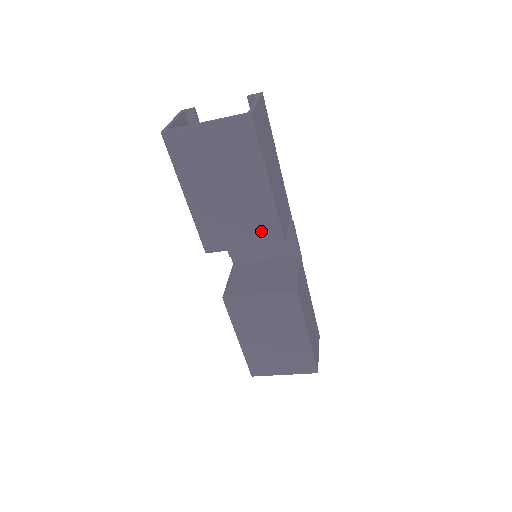
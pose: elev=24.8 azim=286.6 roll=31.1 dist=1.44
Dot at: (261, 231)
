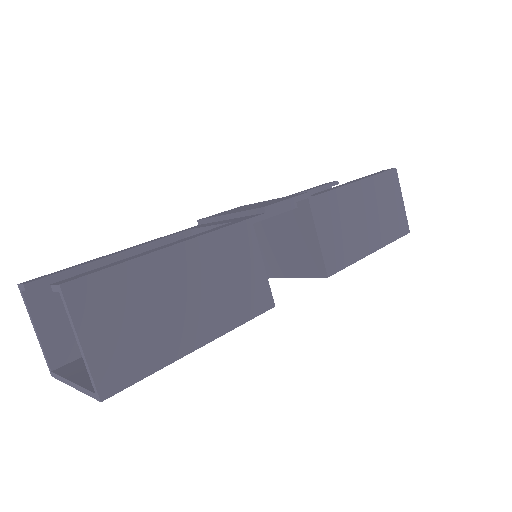
Dot at: occluded
